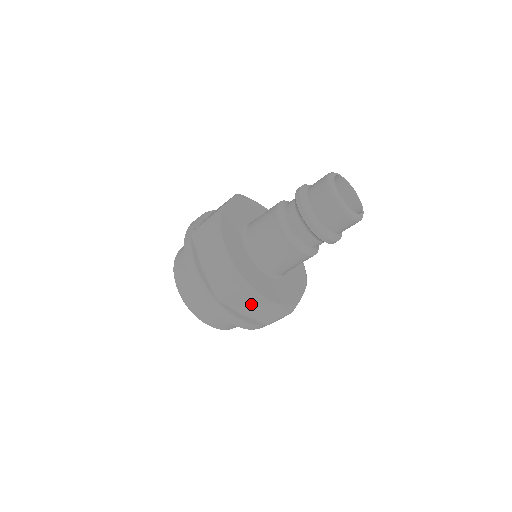
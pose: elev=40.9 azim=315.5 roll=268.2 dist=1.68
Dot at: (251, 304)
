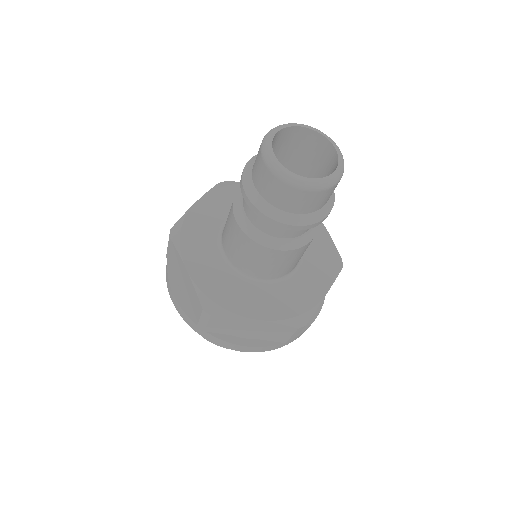
Dot at: (242, 327)
